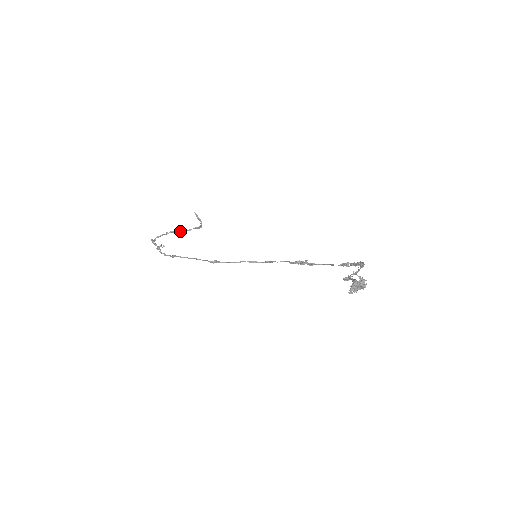
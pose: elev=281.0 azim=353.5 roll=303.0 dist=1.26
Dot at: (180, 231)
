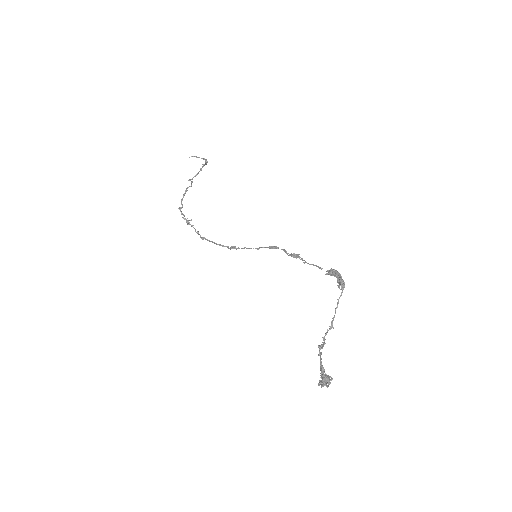
Dot at: occluded
